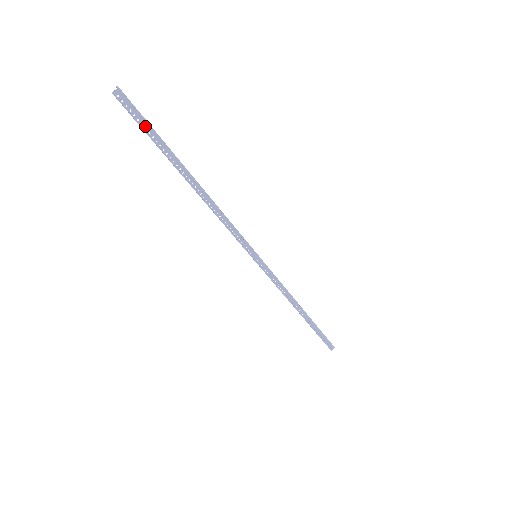
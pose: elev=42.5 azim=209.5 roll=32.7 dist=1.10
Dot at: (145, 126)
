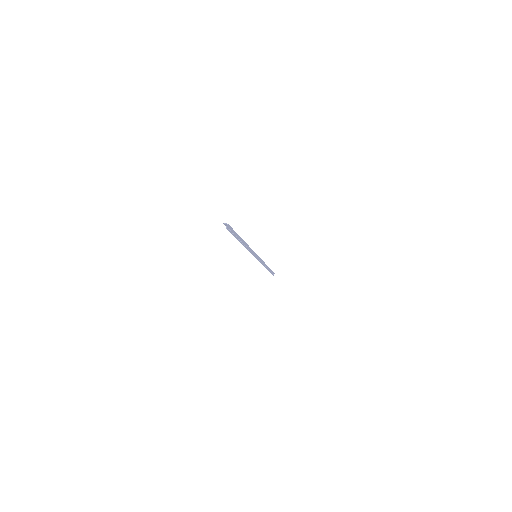
Dot at: (233, 233)
